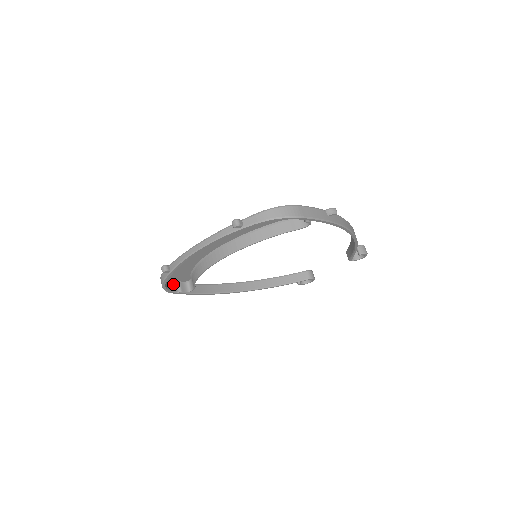
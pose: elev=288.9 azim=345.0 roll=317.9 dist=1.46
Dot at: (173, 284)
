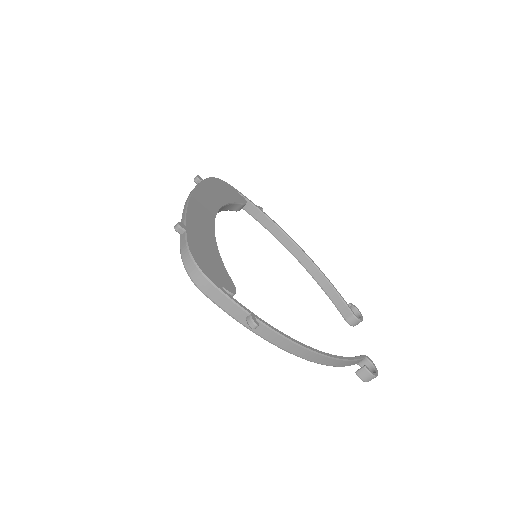
Dot at: occluded
